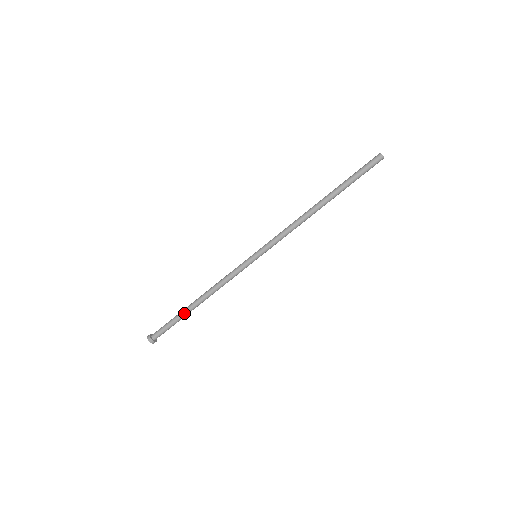
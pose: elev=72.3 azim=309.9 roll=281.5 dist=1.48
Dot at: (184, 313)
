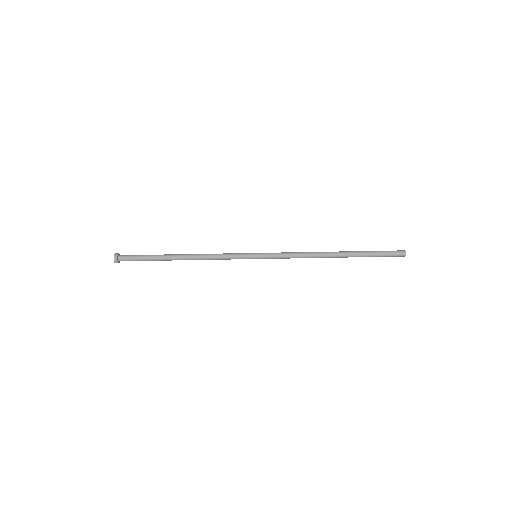
Dot at: (162, 258)
